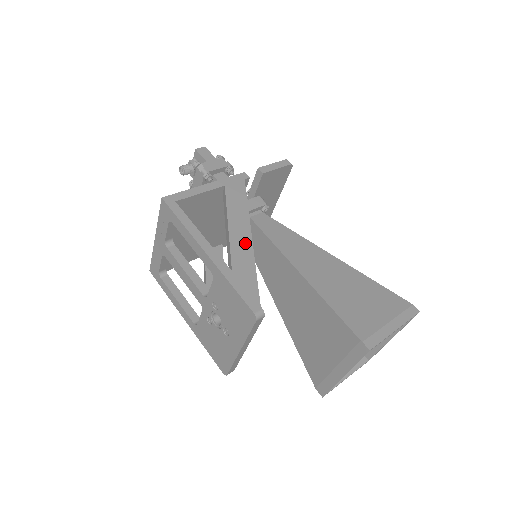
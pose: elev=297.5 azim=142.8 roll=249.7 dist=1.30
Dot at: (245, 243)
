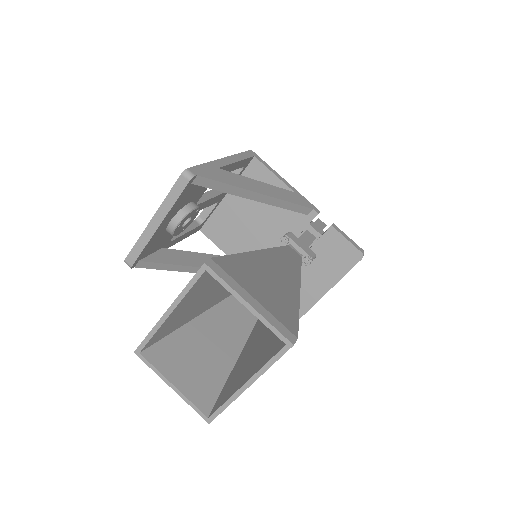
Dot at: (252, 187)
